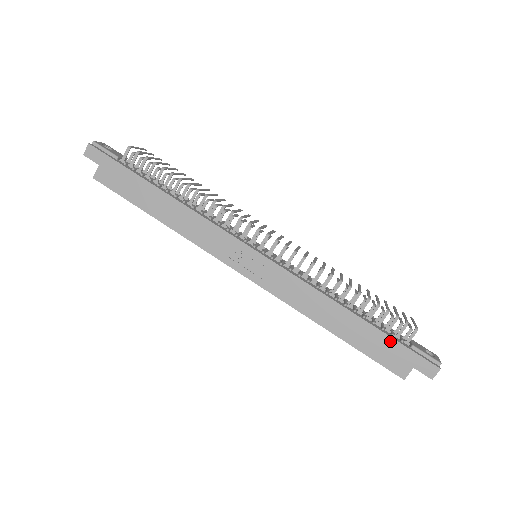
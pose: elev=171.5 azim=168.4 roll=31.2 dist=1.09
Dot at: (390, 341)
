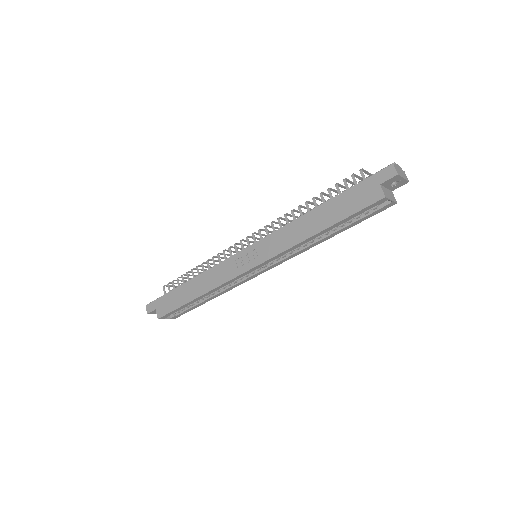
Dot at: (350, 192)
